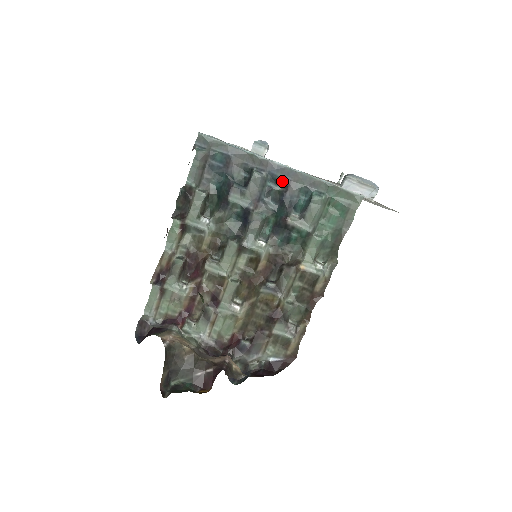
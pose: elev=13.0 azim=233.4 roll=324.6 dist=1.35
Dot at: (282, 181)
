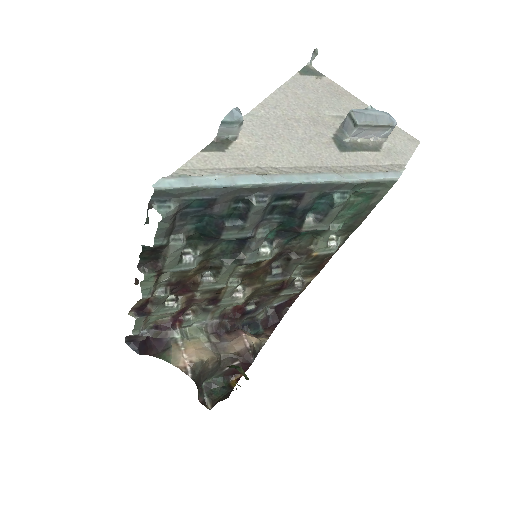
Dot at: (291, 195)
